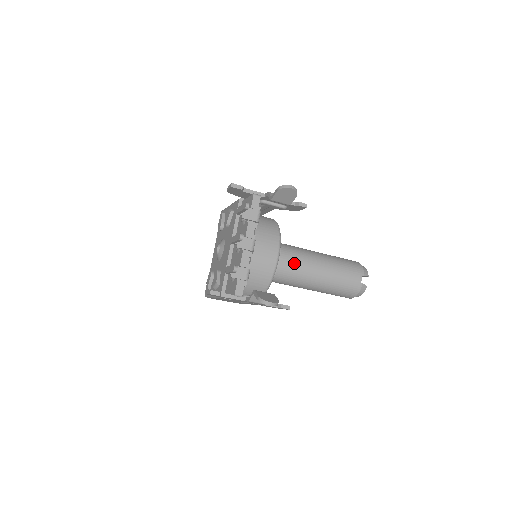
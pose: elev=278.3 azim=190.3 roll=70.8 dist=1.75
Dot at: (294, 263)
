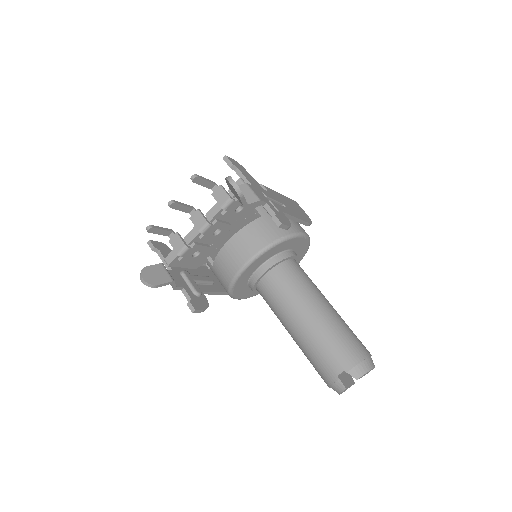
Dot at: (278, 290)
